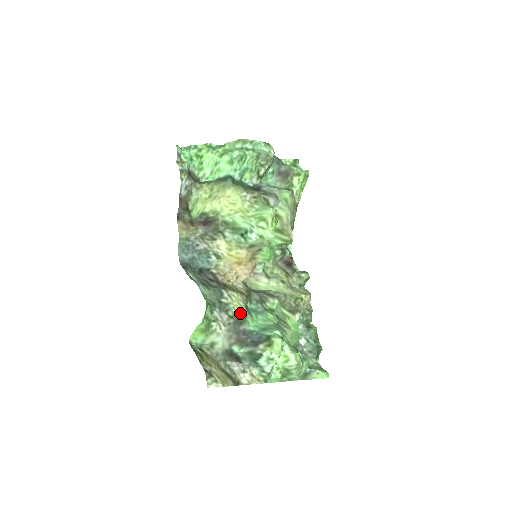
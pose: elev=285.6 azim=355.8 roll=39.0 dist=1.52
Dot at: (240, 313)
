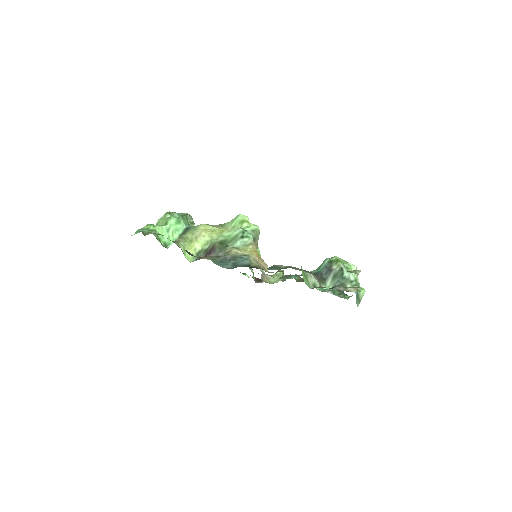
Dot at: occluded
